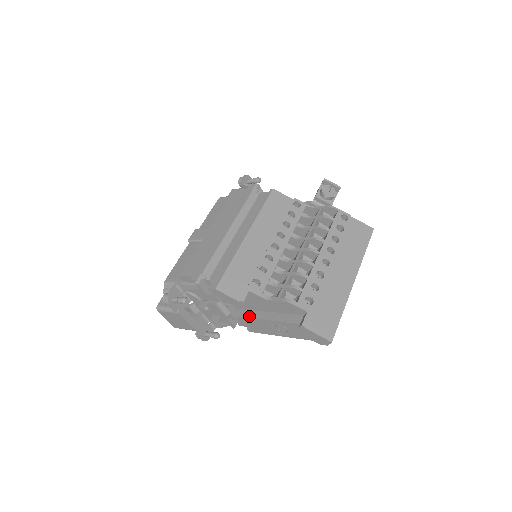
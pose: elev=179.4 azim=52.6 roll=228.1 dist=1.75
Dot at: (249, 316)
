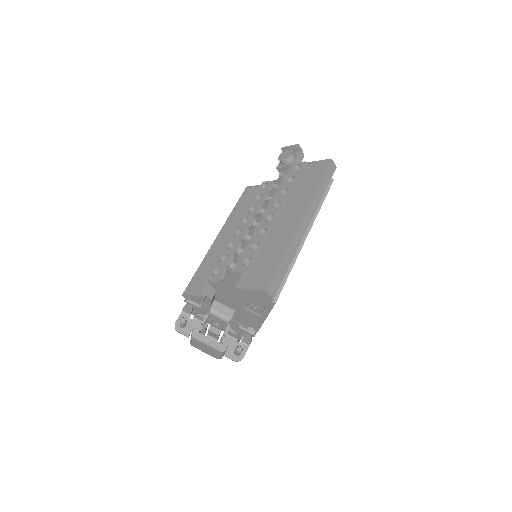
Dot at: occluded
